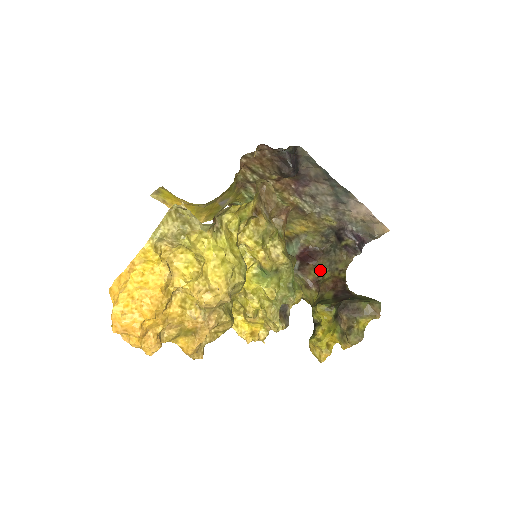
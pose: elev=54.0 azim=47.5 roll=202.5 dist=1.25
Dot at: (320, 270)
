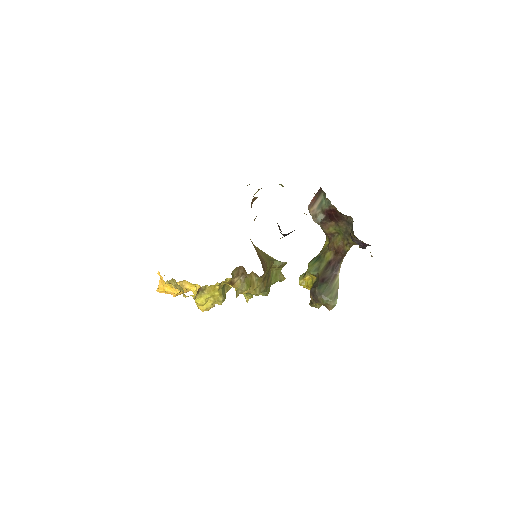
Dot at: (337, 230)
